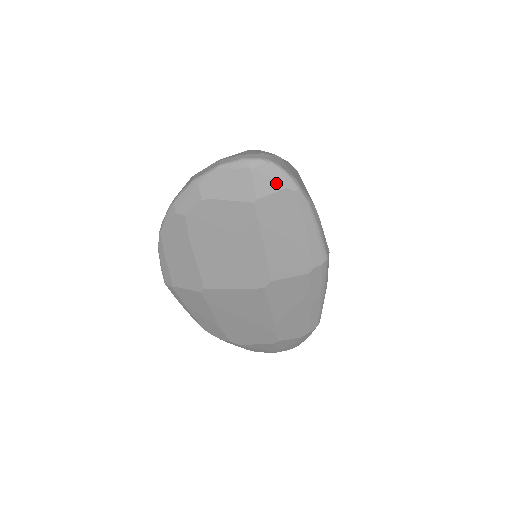
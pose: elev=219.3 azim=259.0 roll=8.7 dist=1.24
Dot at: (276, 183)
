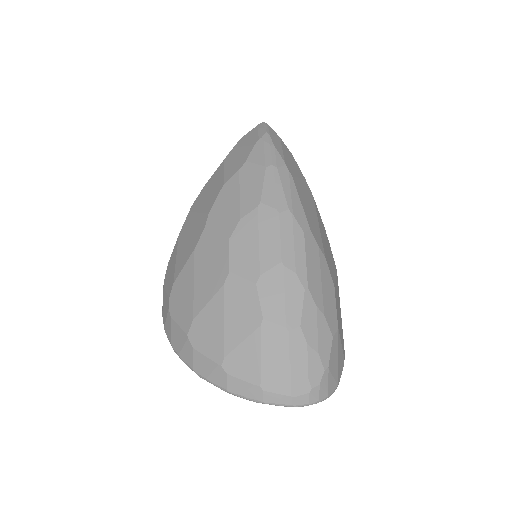
Dot at: occluded
